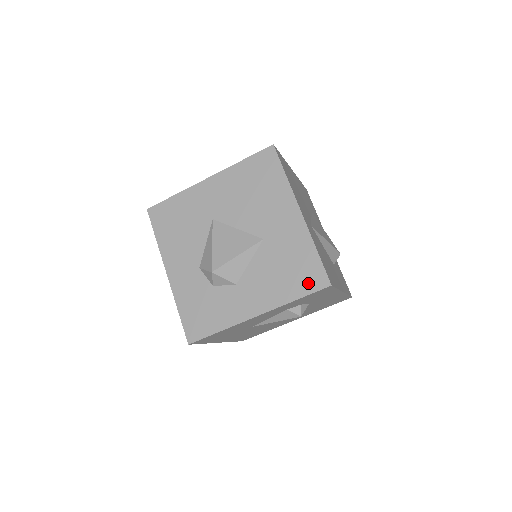
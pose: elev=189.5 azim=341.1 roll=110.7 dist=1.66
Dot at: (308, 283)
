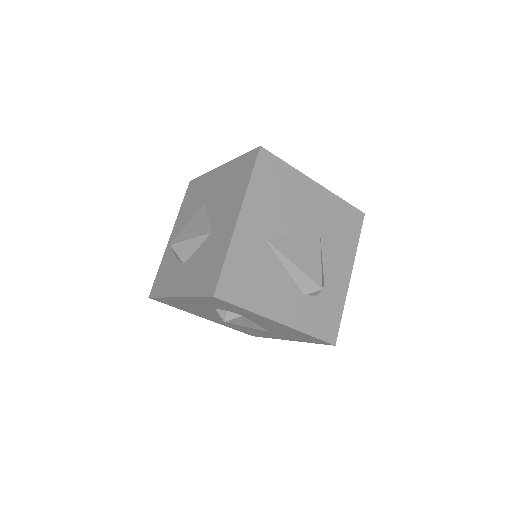
Dot at: (206, 286)
